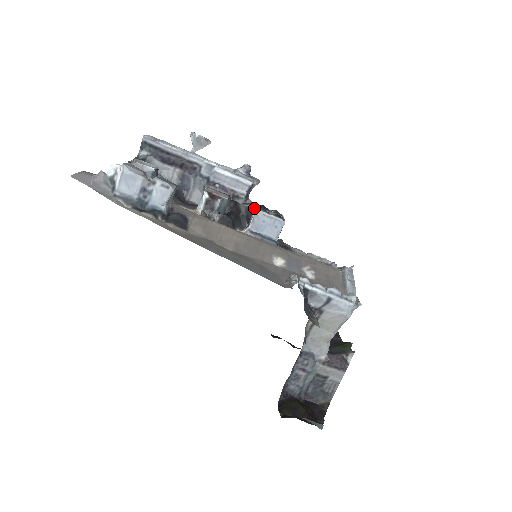
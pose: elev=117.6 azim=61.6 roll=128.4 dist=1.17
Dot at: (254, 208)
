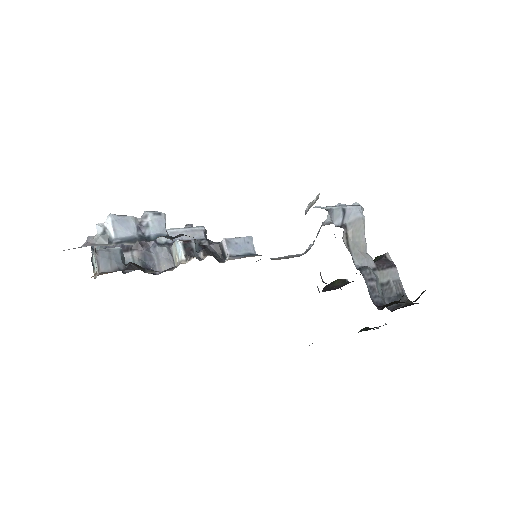
Dot at: (220, 242)
